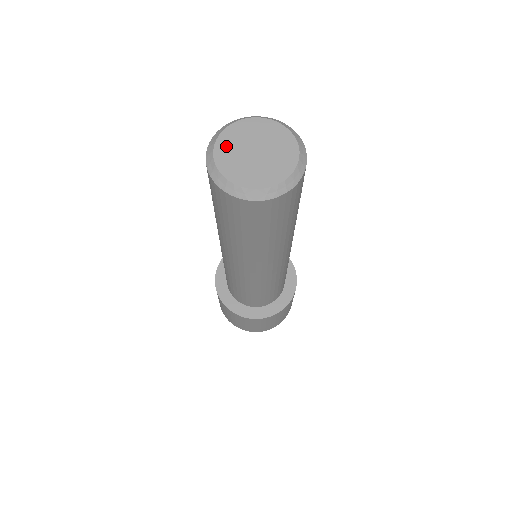
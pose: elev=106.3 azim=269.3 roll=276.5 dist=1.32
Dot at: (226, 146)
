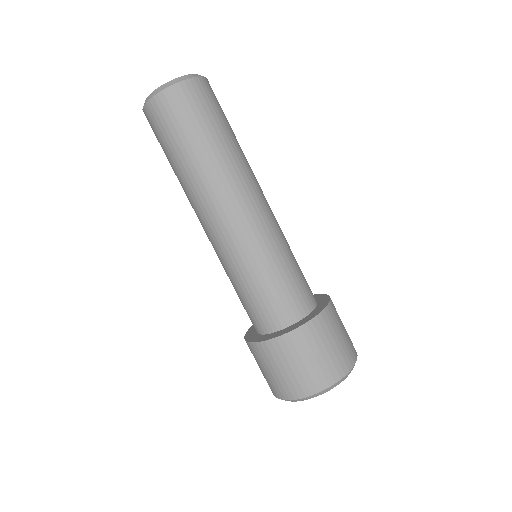
Dot at: occluded
